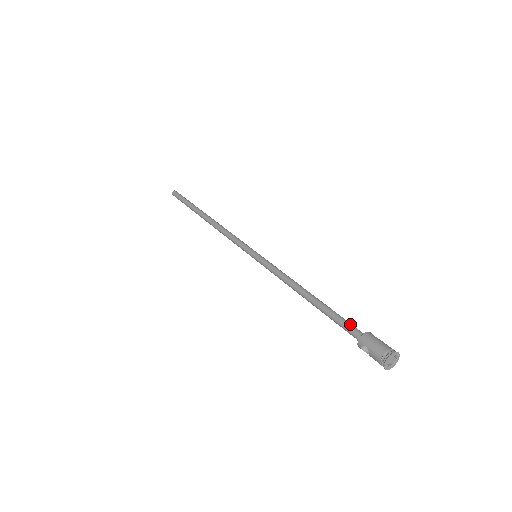
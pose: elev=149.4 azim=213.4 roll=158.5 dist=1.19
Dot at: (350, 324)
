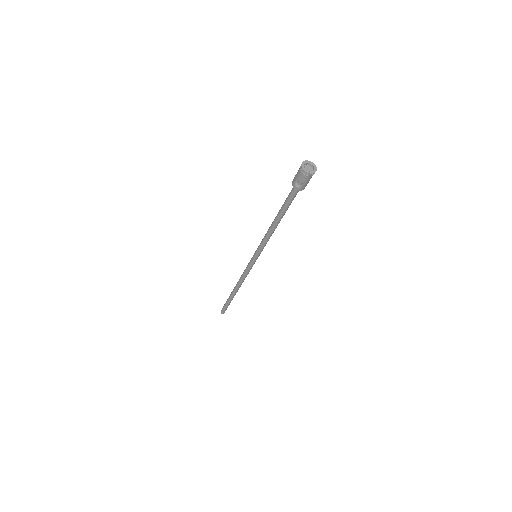
Dot at: (291, 192)
